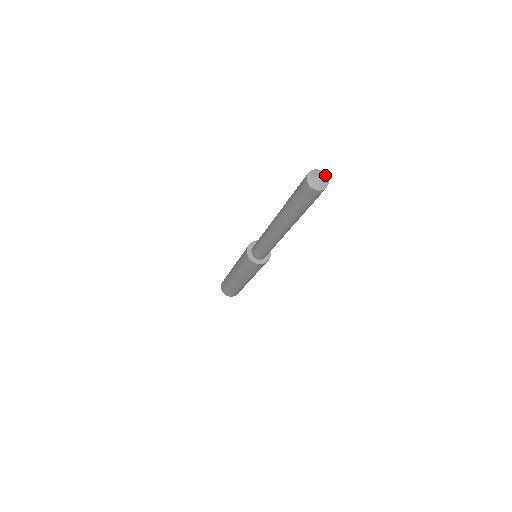
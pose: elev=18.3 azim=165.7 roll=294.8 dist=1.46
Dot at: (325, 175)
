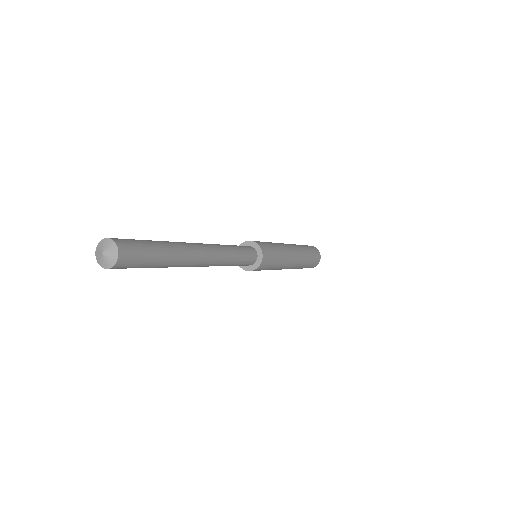
Dot at: (114, 245)
